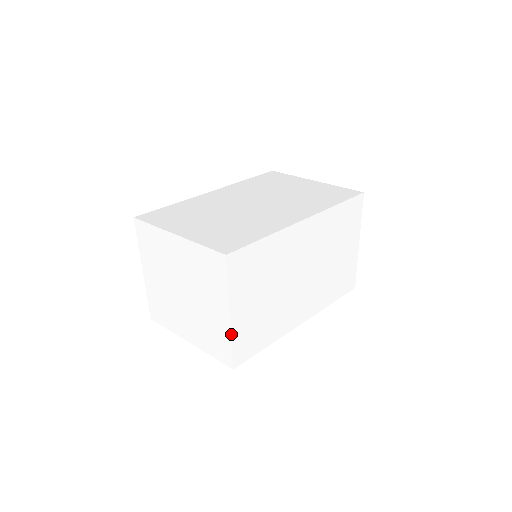
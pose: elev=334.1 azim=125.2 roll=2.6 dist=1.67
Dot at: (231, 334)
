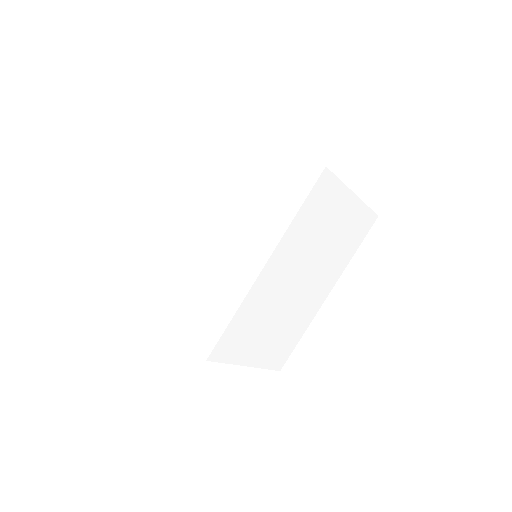
Dot at: occluded
